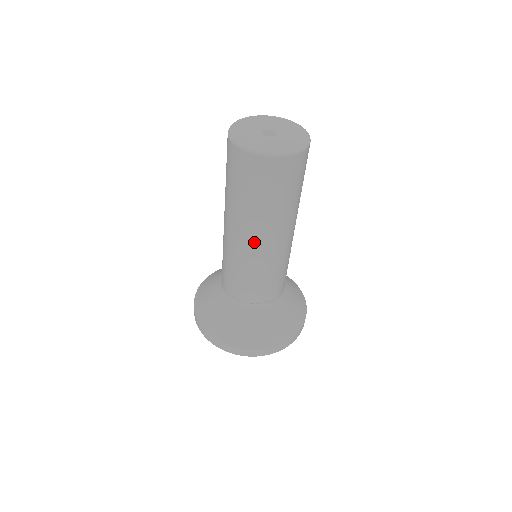
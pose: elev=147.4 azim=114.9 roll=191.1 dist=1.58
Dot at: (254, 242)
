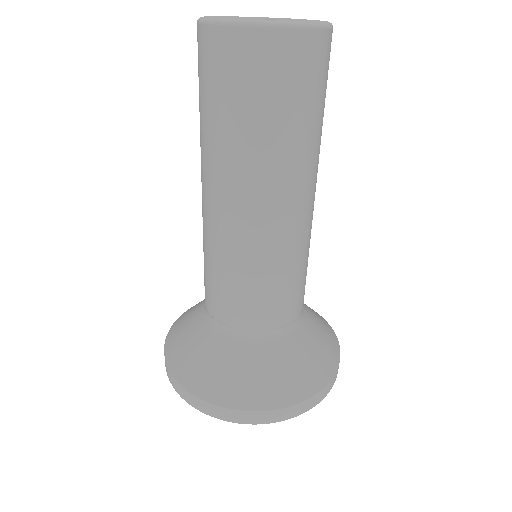
Dot at: (209, 198)
